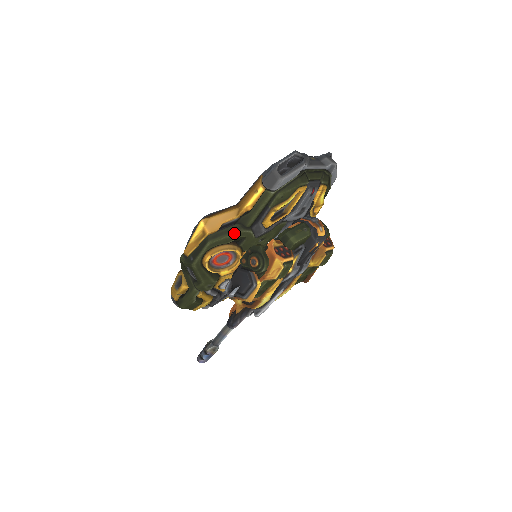
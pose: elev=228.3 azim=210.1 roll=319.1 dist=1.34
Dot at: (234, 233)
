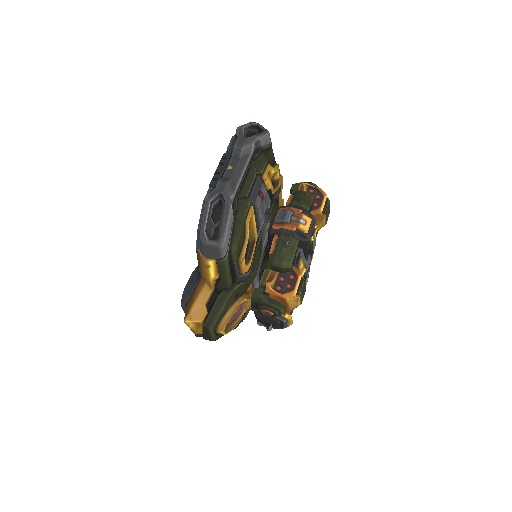
Dot at: (224, 304)
